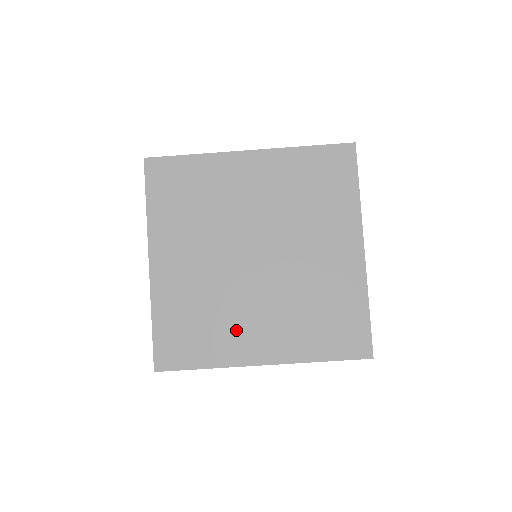
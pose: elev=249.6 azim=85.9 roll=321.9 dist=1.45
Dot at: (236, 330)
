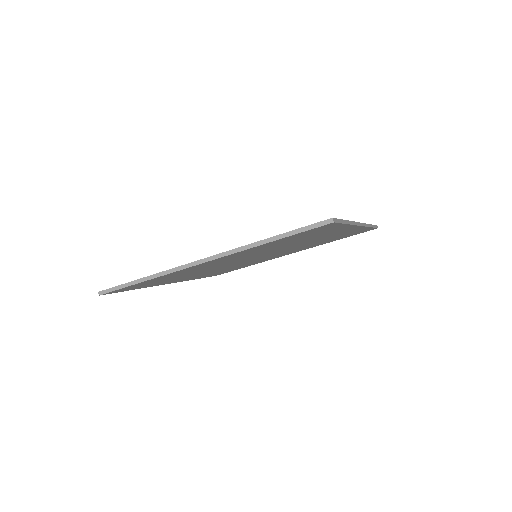
Dot at: occluded
